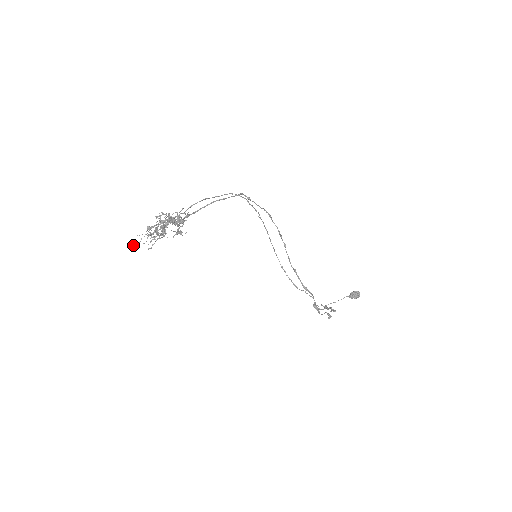
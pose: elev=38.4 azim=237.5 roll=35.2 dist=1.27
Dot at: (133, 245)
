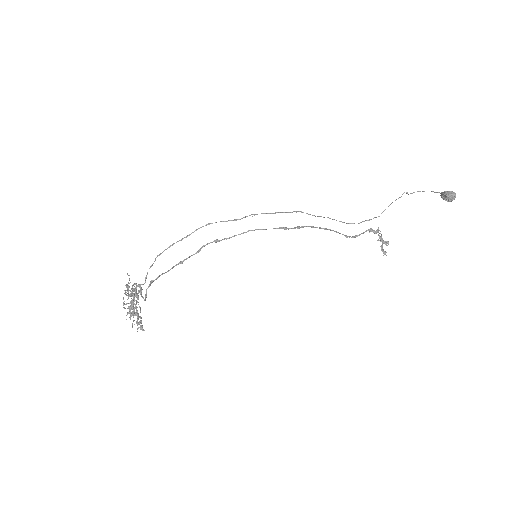
Dot at: occluded
